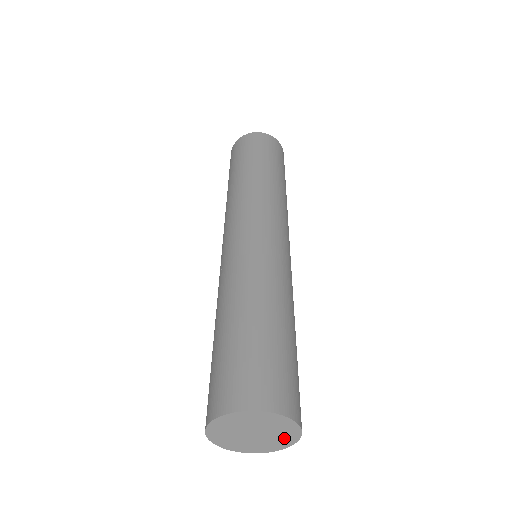
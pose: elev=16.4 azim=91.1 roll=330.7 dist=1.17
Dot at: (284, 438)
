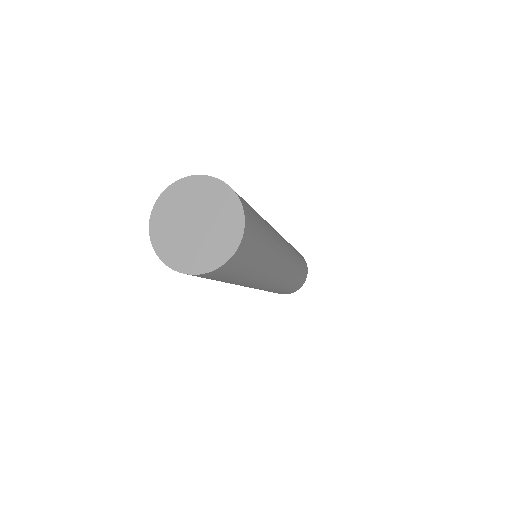
Dot at: (228, 230)
